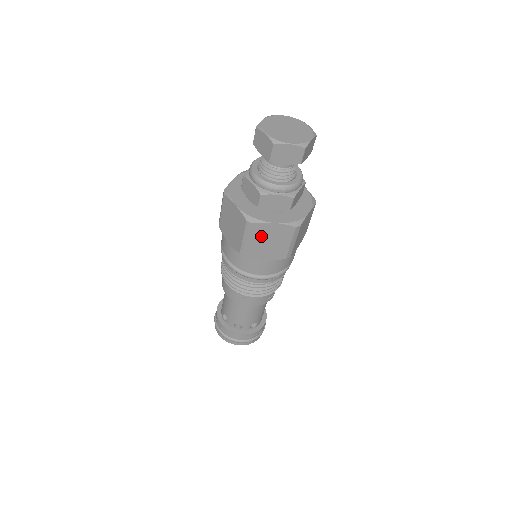
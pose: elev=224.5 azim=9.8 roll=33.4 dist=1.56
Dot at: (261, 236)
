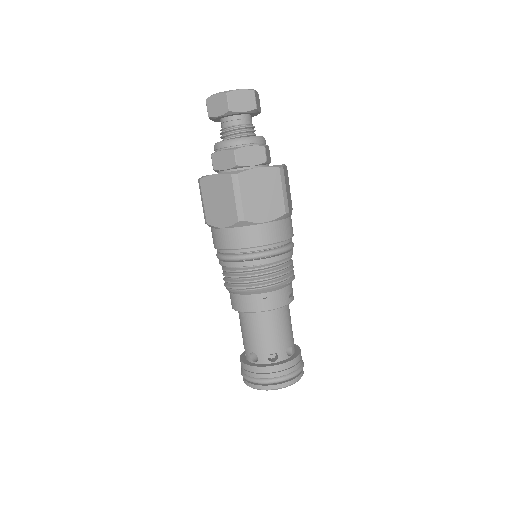
Dot at: (251, 189)
